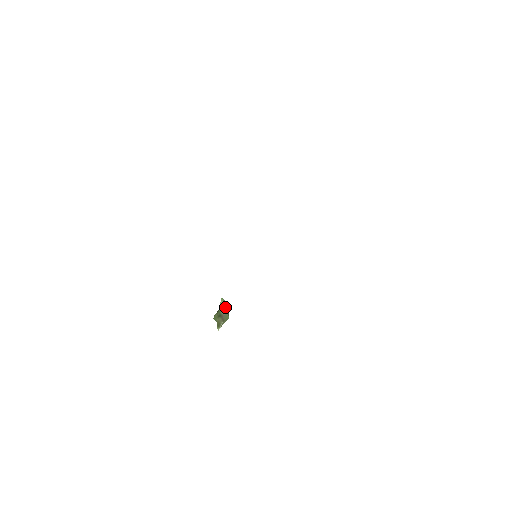
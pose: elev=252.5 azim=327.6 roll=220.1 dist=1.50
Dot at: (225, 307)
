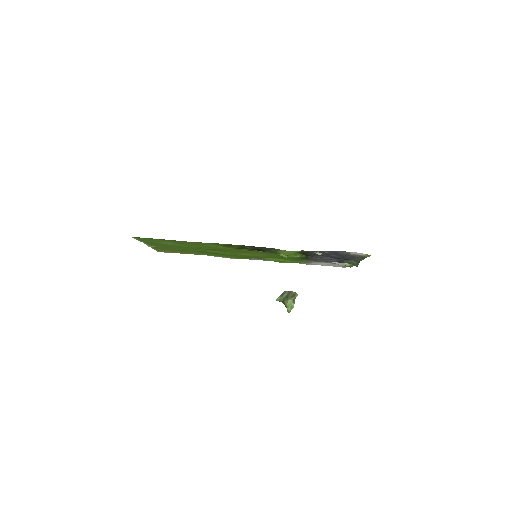
Dot at: (283, 293)
